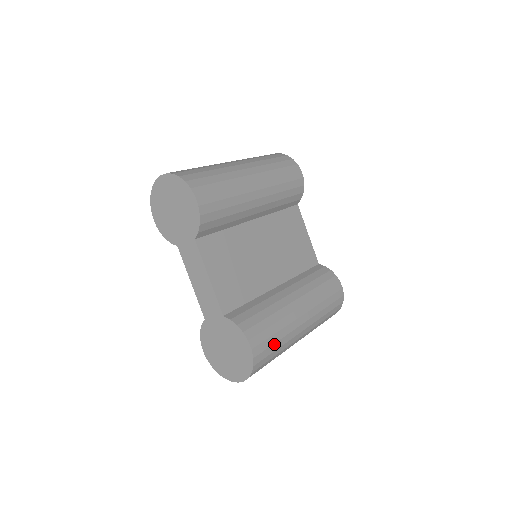
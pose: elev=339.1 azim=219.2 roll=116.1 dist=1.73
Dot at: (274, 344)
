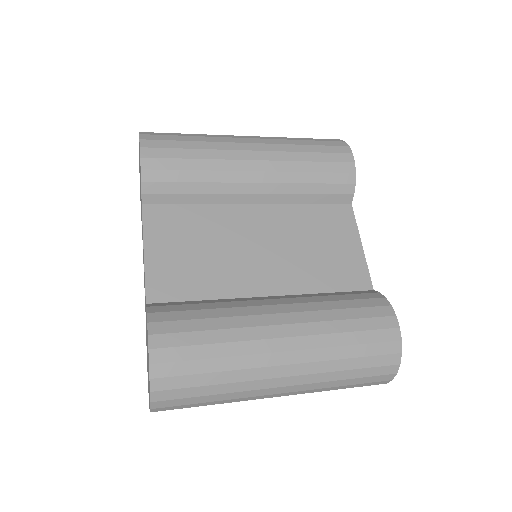
Dot at: (203, 360)
